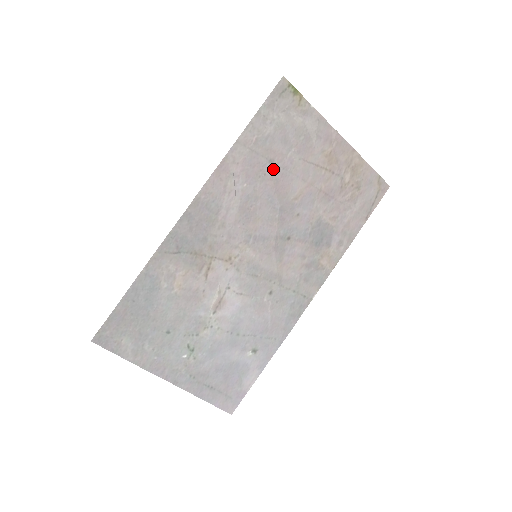
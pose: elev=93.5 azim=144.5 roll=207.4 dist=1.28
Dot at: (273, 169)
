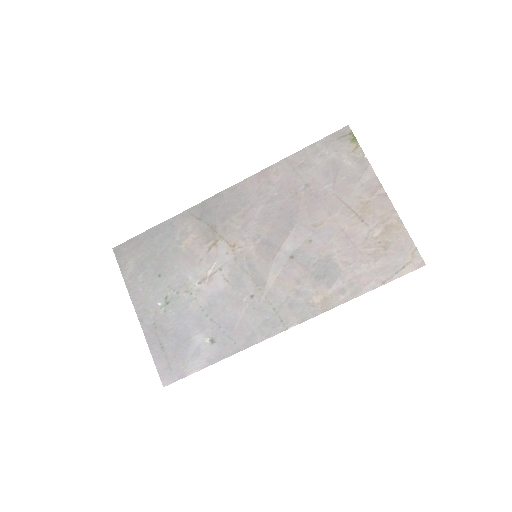
Dot at: (306, 192)
